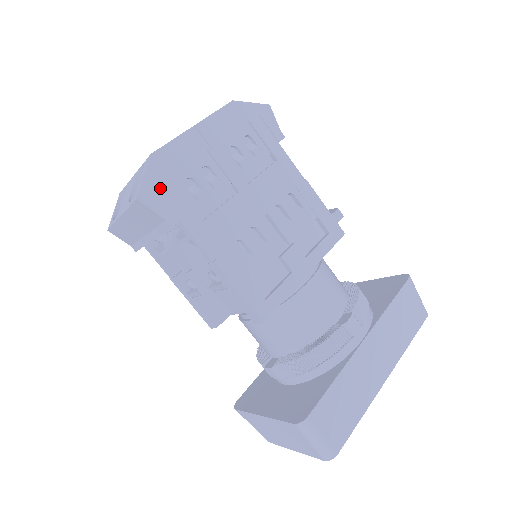
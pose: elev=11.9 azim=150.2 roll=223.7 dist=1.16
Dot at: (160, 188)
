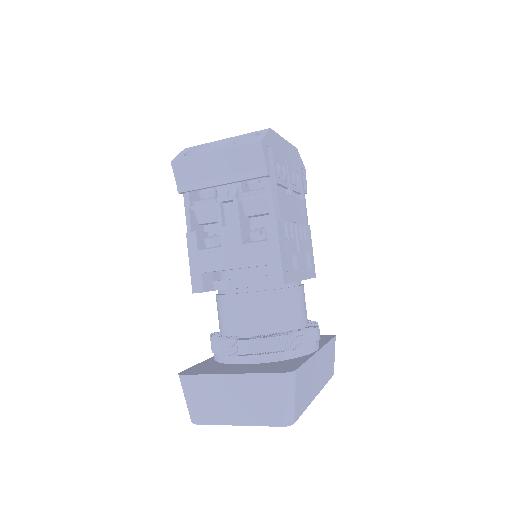
Dot at: (269, 149)
